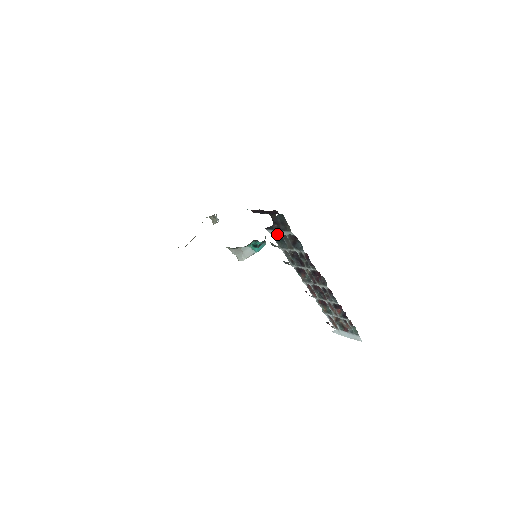
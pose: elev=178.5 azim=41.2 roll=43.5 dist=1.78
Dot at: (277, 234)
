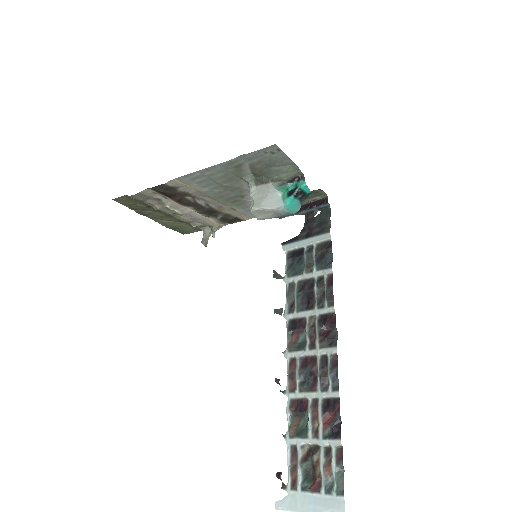
Dot at: (297, 251)
